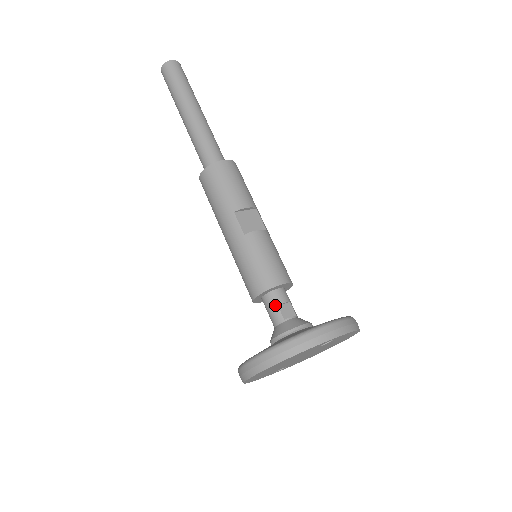
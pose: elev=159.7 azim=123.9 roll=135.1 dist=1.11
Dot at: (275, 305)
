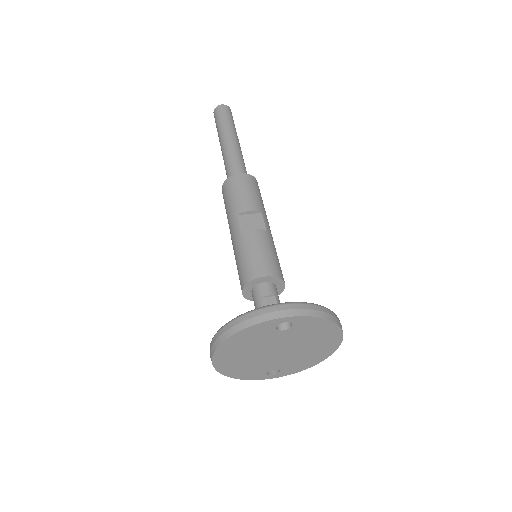
Dot at: (258, 297)
